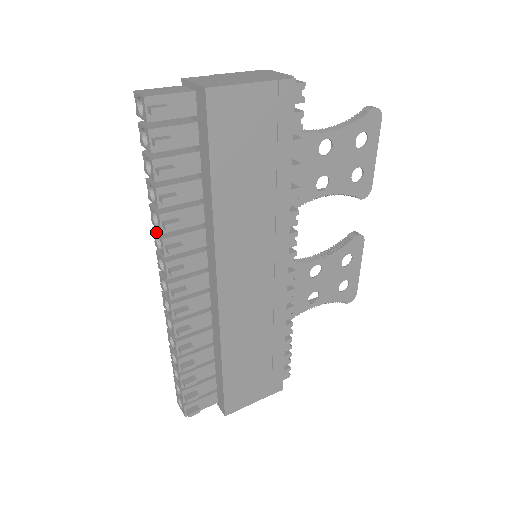
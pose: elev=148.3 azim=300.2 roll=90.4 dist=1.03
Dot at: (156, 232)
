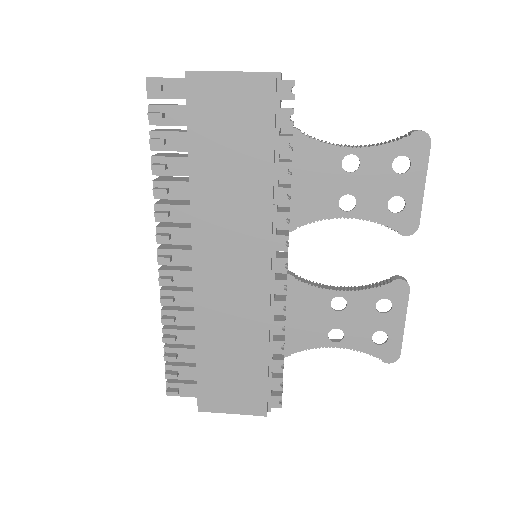
Dot at: occluded
